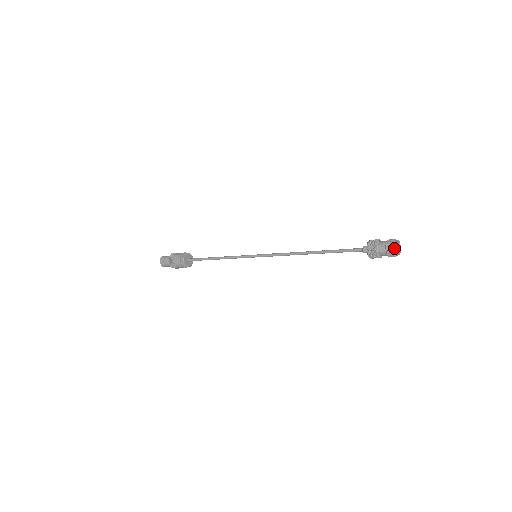
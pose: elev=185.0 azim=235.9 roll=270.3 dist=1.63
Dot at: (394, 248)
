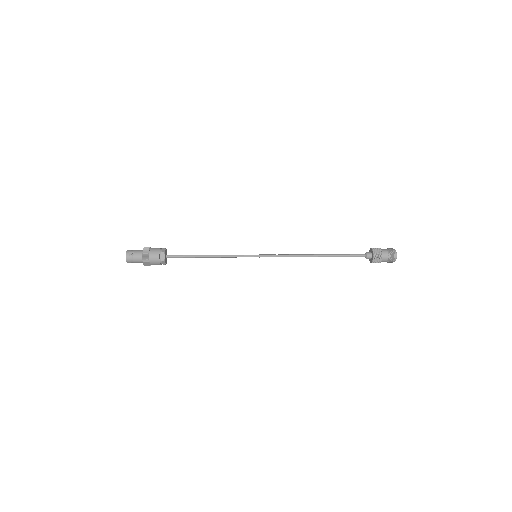
Dot at: (395, 253)
